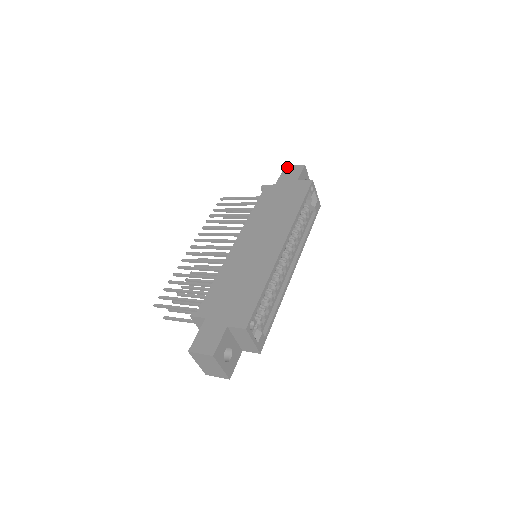
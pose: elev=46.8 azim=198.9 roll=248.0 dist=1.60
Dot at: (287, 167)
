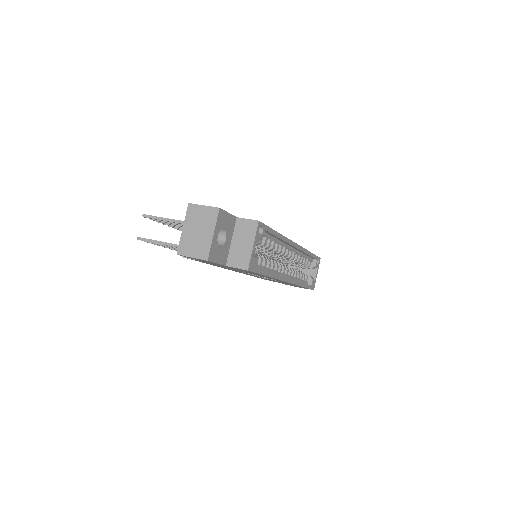
Dot at: occluded
